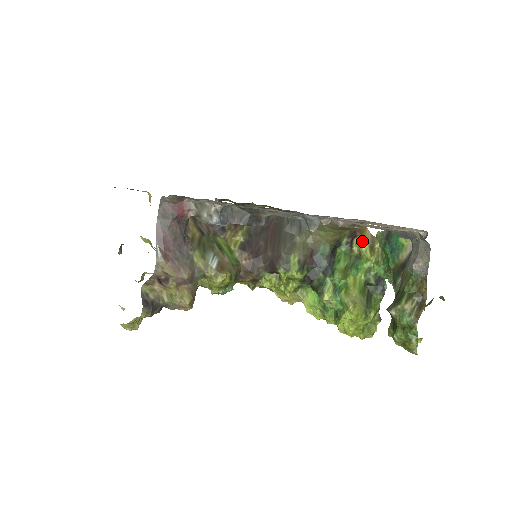
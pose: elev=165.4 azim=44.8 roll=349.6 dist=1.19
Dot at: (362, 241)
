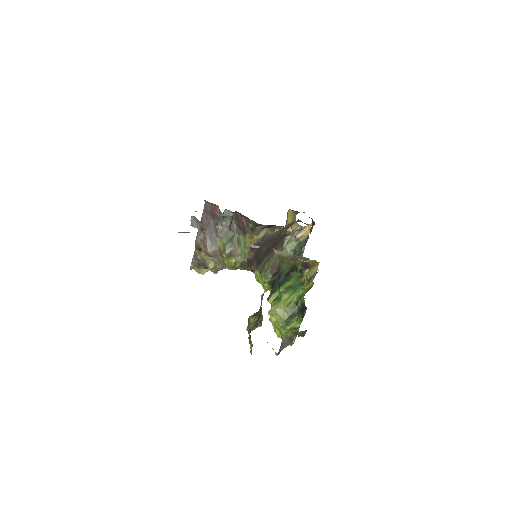
Dot at: (307, 273)
